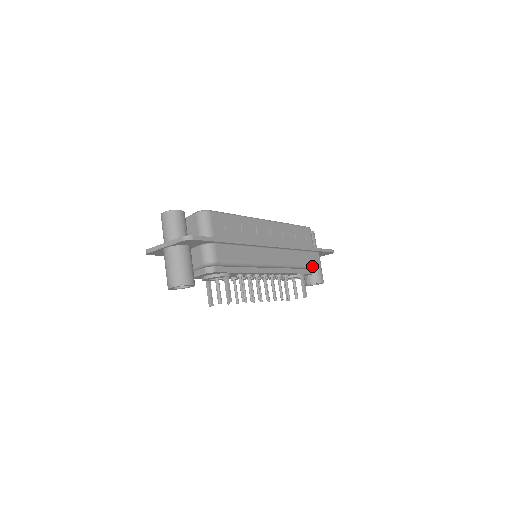
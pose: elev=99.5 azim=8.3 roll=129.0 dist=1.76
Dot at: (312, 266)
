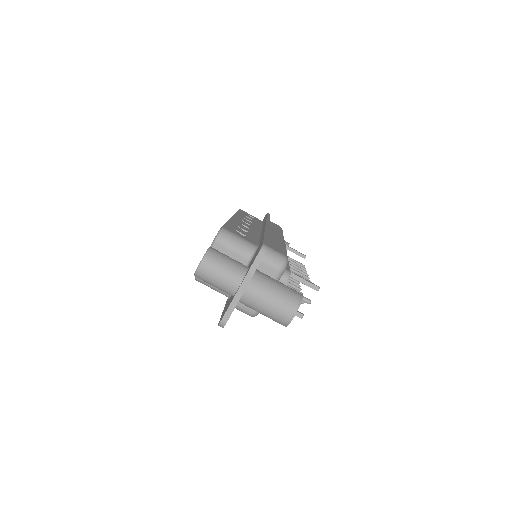
Dot at: (282, 230)
